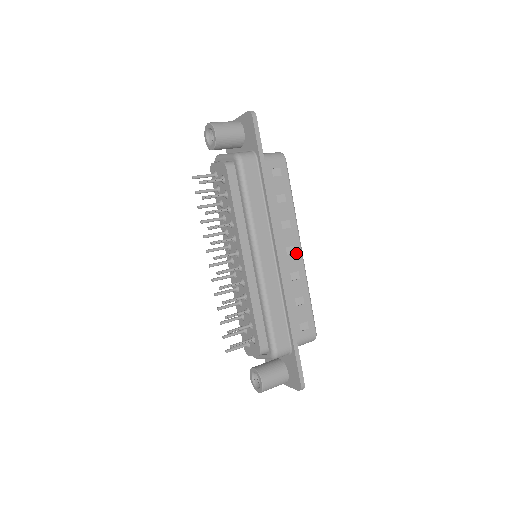
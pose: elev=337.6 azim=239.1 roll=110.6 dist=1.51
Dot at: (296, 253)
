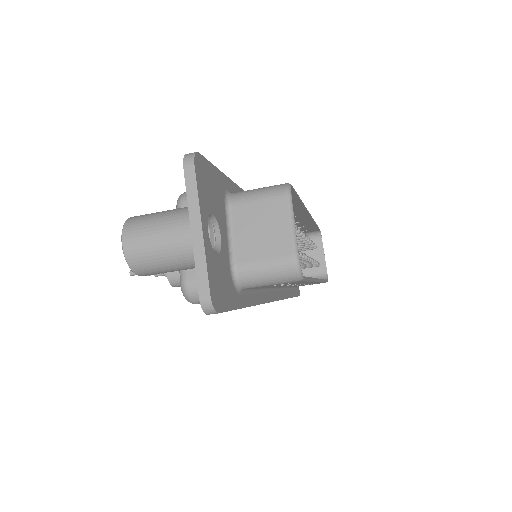
Dot at: occluded
